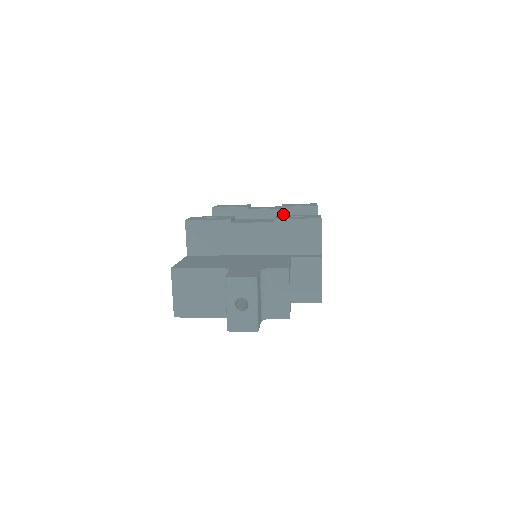
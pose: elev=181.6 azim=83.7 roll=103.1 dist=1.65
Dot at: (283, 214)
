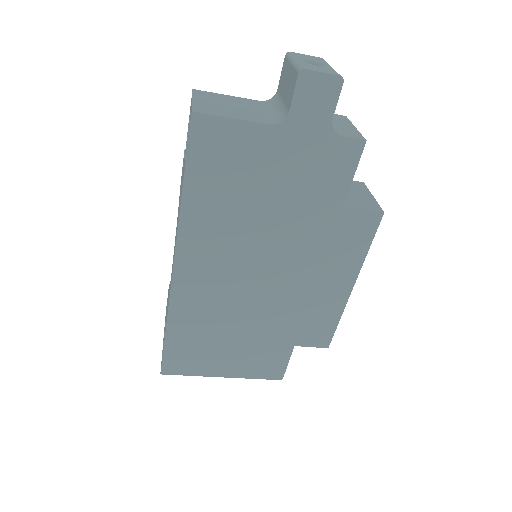
Dot at: occluded
